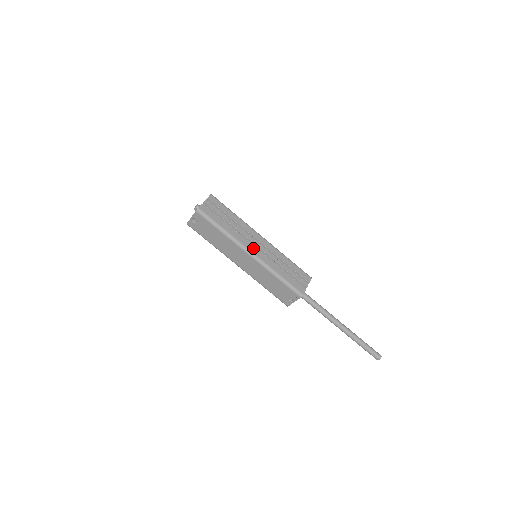
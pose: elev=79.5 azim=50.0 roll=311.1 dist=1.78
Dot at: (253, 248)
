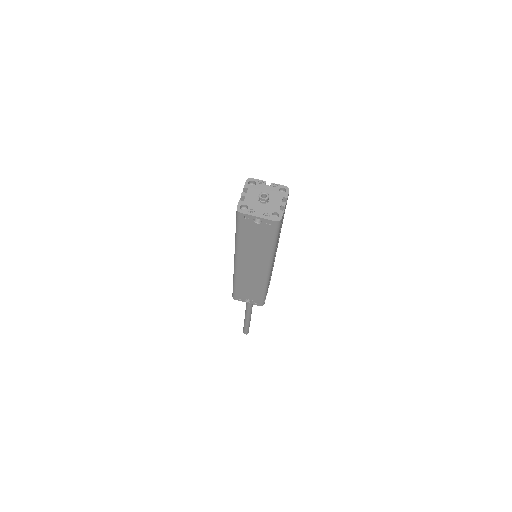
Dot at: occluded
